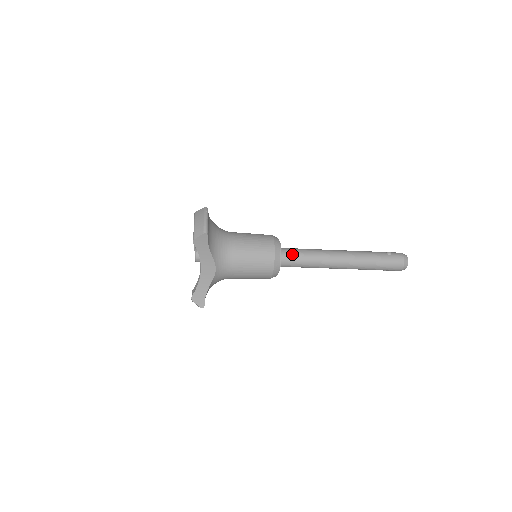
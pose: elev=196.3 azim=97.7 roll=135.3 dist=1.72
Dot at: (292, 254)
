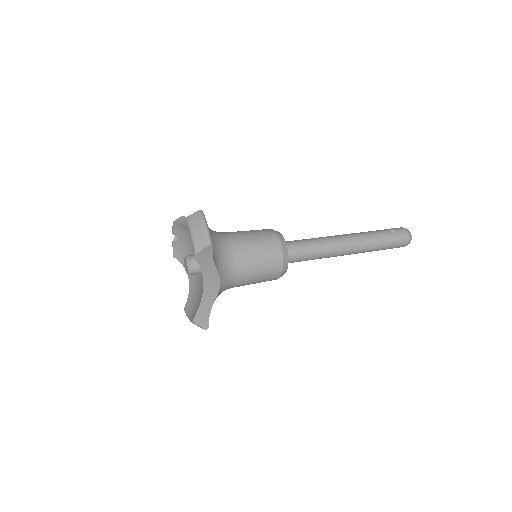
Dot at: (297, 248)
